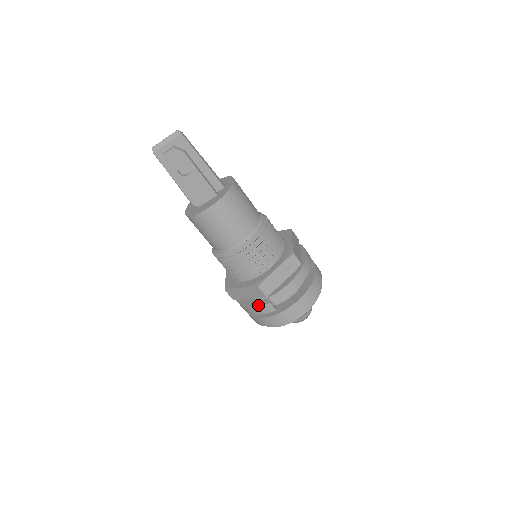
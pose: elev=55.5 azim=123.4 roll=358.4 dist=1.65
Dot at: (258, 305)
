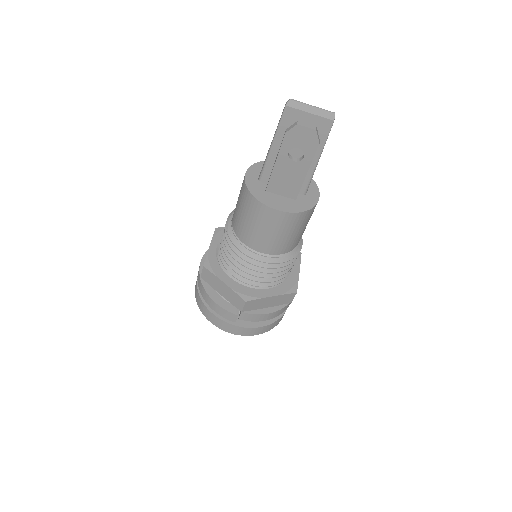
Dot at: (224, 307)
